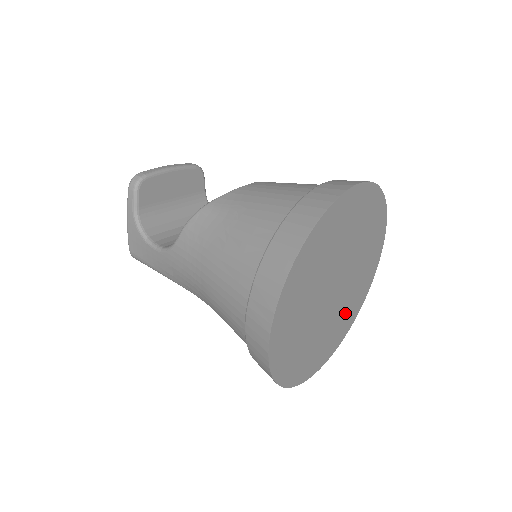
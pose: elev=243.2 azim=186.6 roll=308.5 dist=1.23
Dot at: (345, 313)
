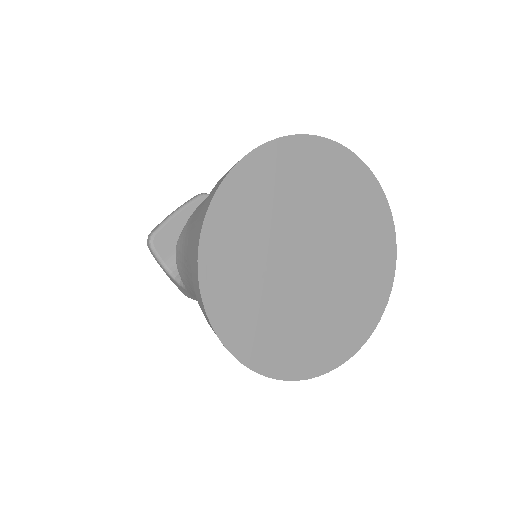
Dot at: (363, 270)
